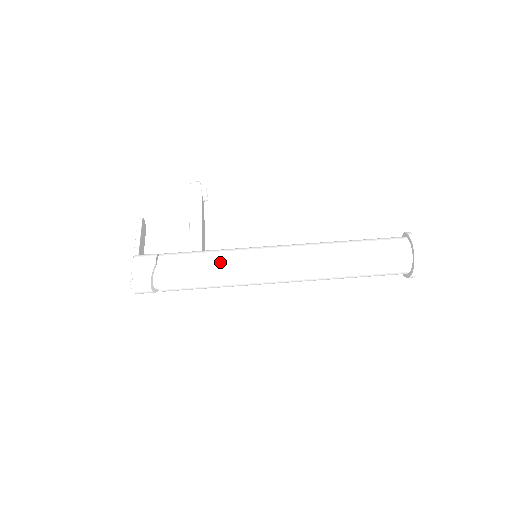
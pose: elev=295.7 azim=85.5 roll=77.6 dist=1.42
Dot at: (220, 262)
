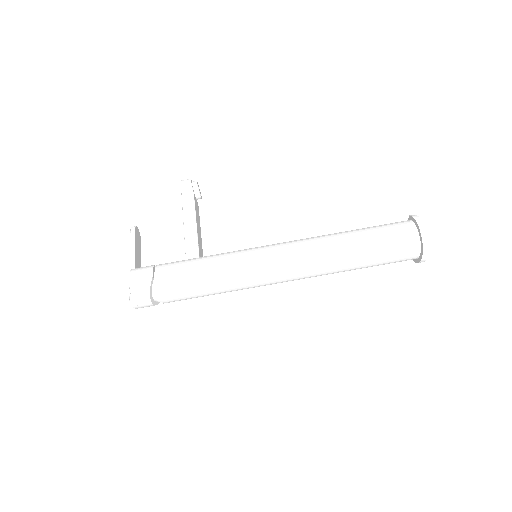
Dot at: (219, 269)
